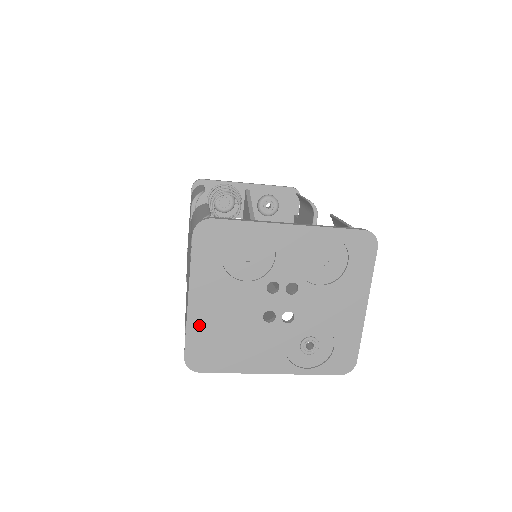
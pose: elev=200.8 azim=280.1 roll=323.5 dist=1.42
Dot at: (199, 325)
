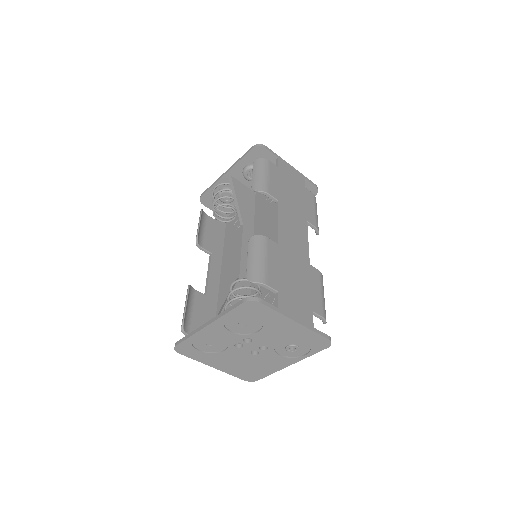
Dot at: (232, 371)
